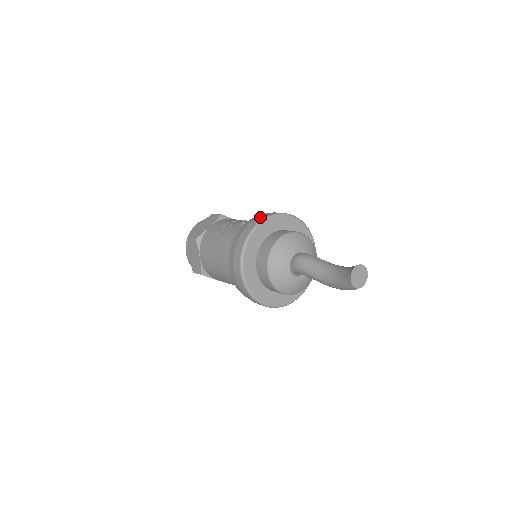
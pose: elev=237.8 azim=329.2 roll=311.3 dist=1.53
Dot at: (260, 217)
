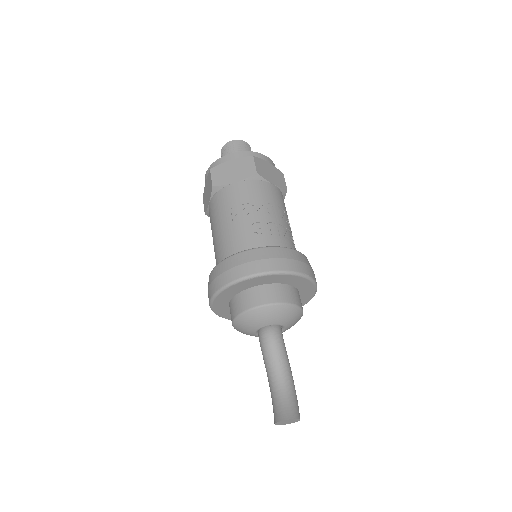
Dot at: (262, 264)
